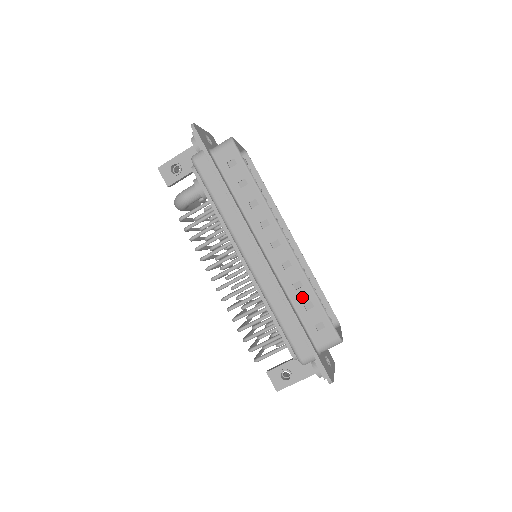
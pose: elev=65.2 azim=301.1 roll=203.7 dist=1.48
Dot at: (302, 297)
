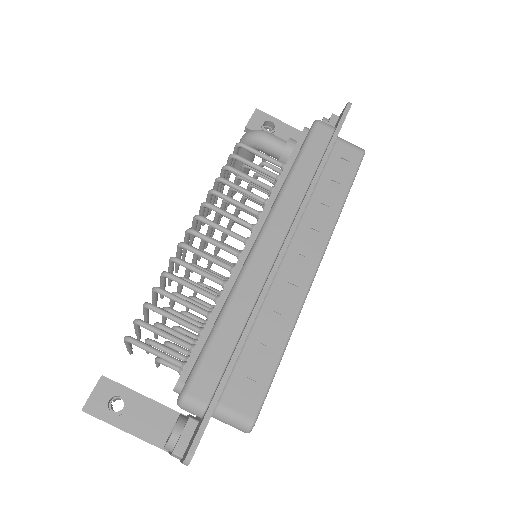
Dot at: (269, 334)
